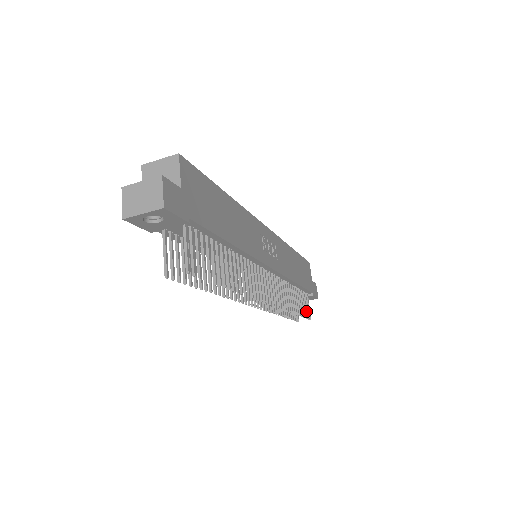
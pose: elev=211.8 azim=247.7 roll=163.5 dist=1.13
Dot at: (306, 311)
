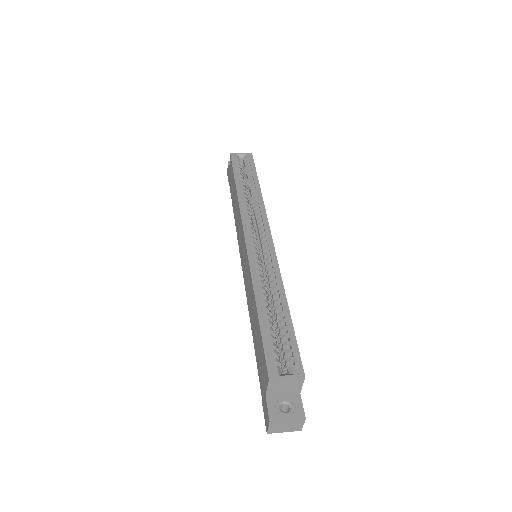
Dot at: occluded
